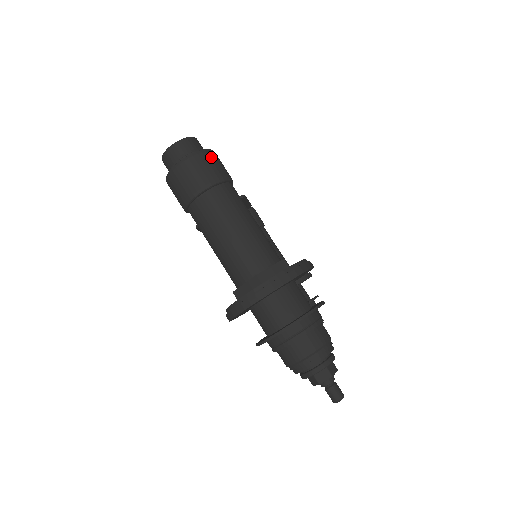
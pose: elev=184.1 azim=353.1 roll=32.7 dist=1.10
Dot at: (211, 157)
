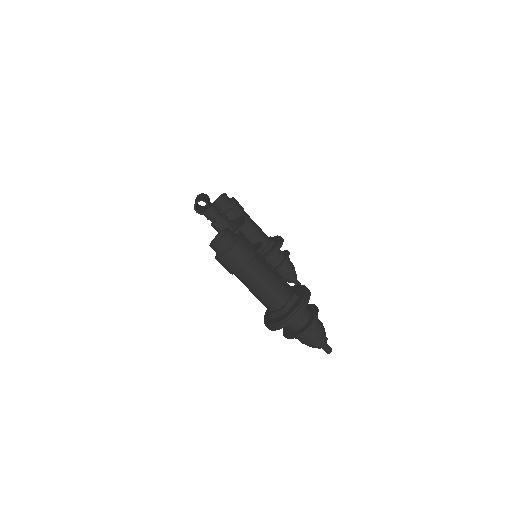
Dot at: (243, 244)
